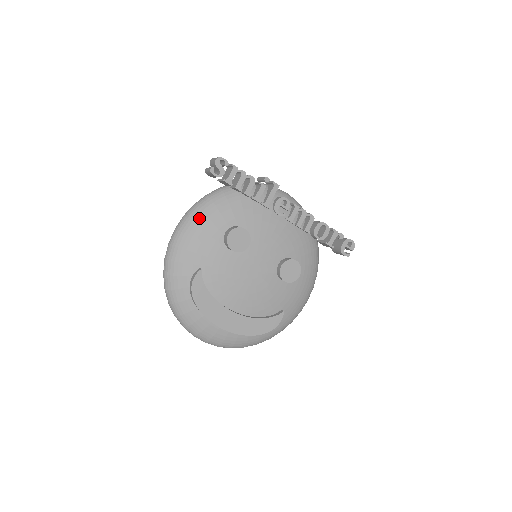
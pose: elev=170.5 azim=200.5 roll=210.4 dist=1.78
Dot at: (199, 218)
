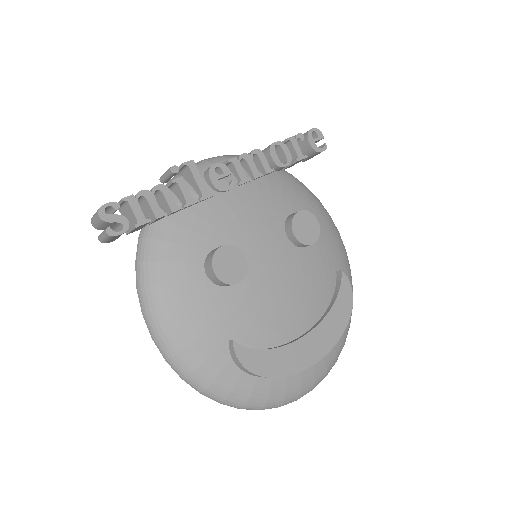
Dot at: (162, 296)
